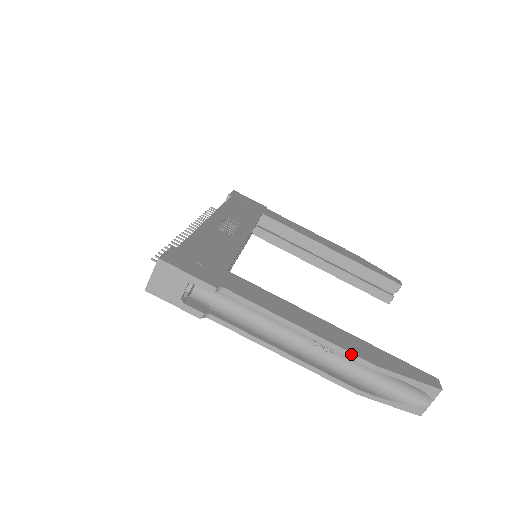
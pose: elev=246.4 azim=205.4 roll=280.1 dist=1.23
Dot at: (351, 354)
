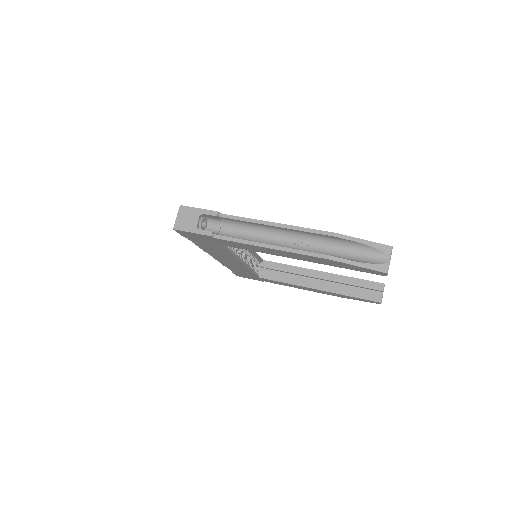
Dot at: (316, 230)
